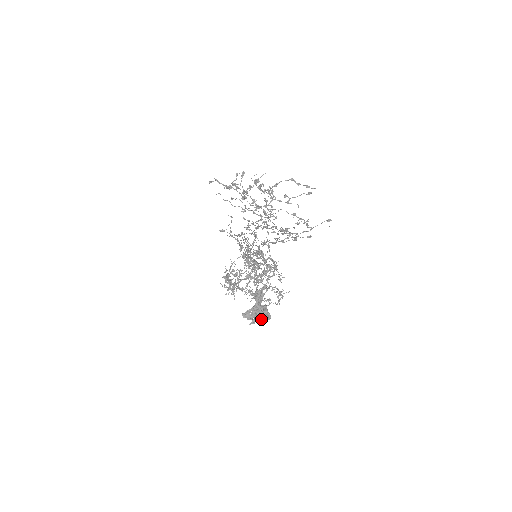
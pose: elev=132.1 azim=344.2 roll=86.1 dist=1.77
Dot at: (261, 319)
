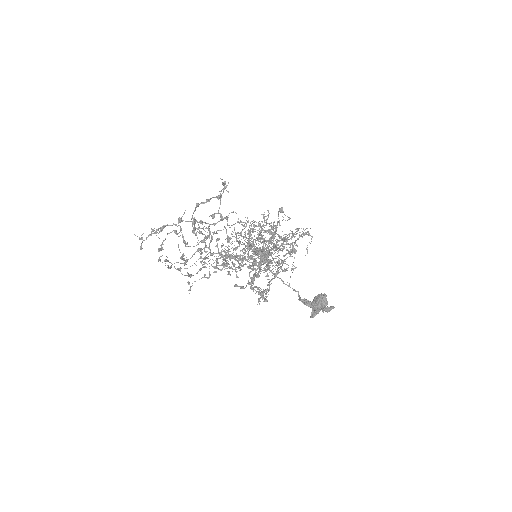
Dot at: (328, 309)
